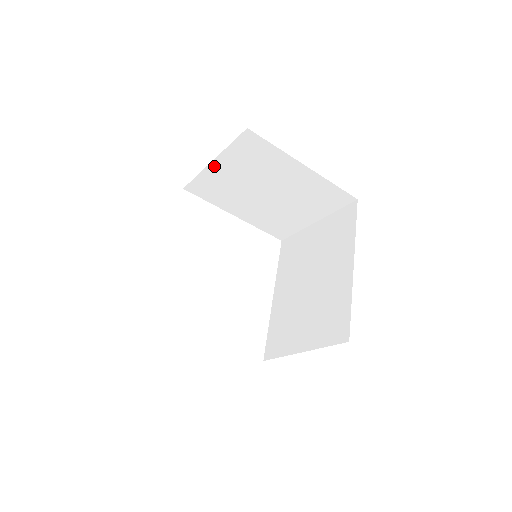
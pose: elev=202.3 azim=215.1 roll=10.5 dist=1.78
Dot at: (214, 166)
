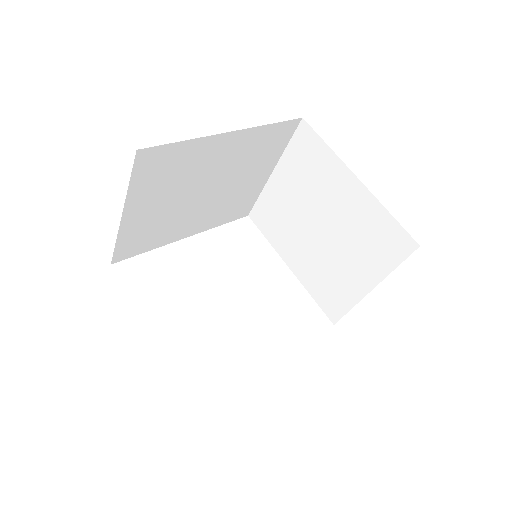
Dot at: (274, 180)
